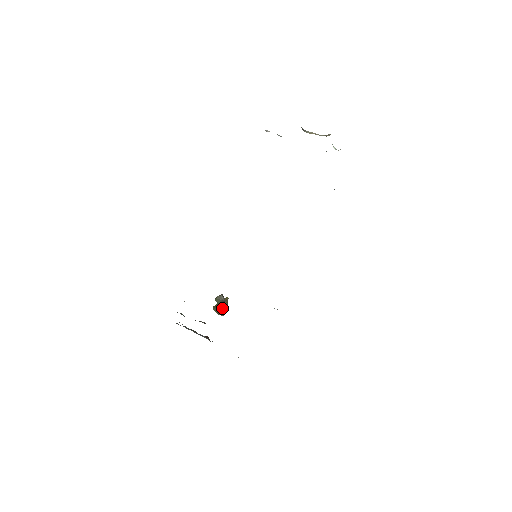
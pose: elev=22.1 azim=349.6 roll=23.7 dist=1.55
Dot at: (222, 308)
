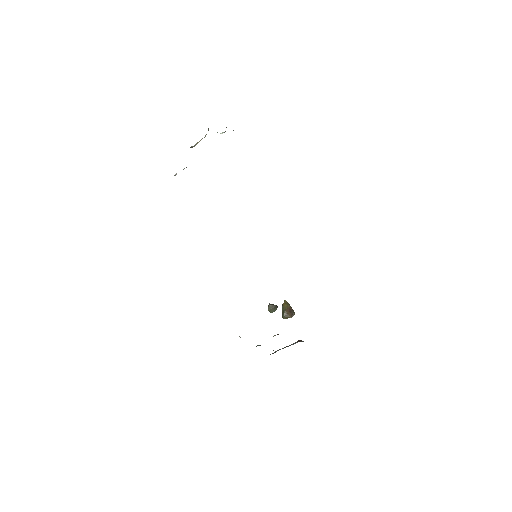
Dot at: (288, 311)
